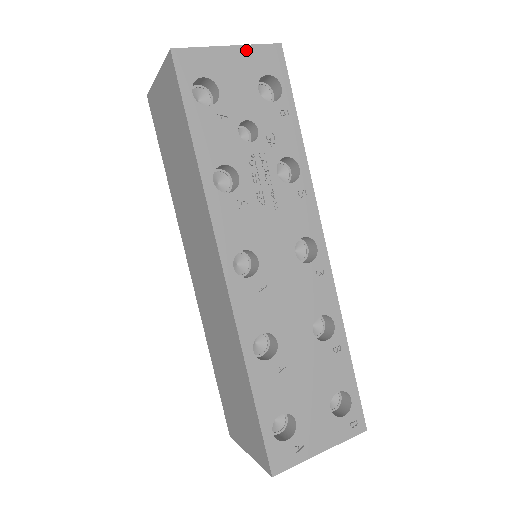
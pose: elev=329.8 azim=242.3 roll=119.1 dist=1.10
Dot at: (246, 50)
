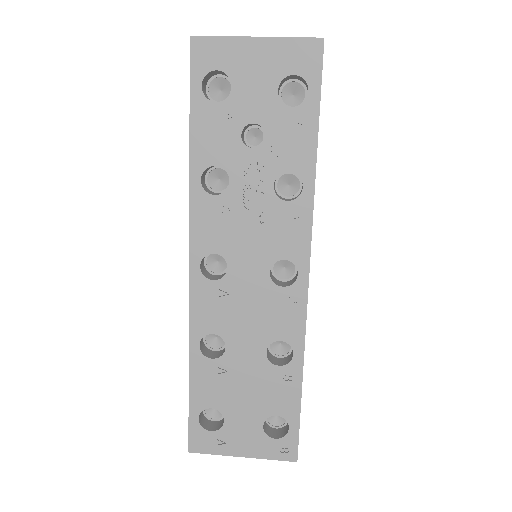
Dot at: (276, 43)
